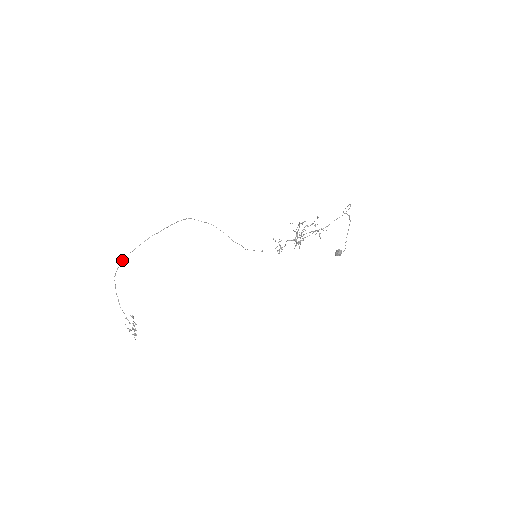
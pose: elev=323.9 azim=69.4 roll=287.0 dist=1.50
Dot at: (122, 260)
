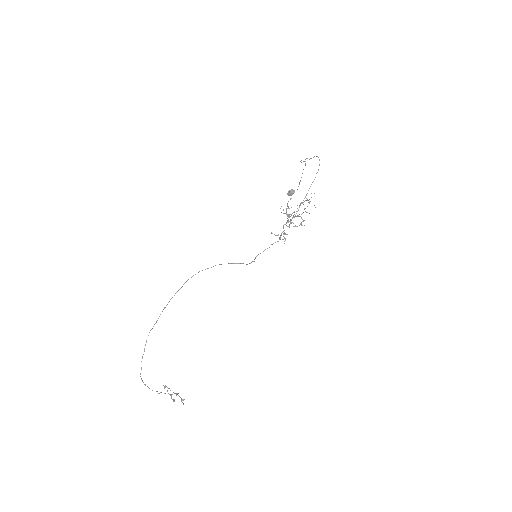
Dot at: (142, 357)
